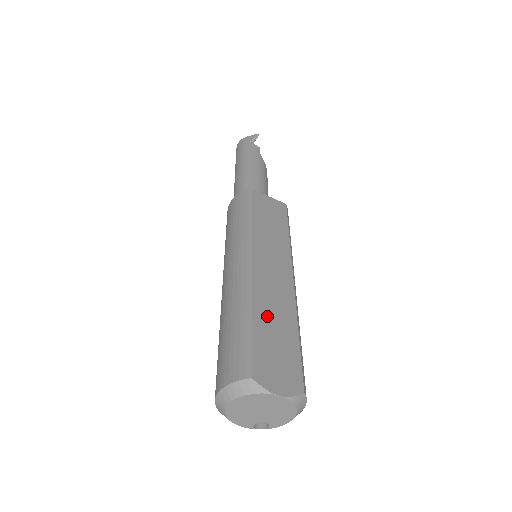
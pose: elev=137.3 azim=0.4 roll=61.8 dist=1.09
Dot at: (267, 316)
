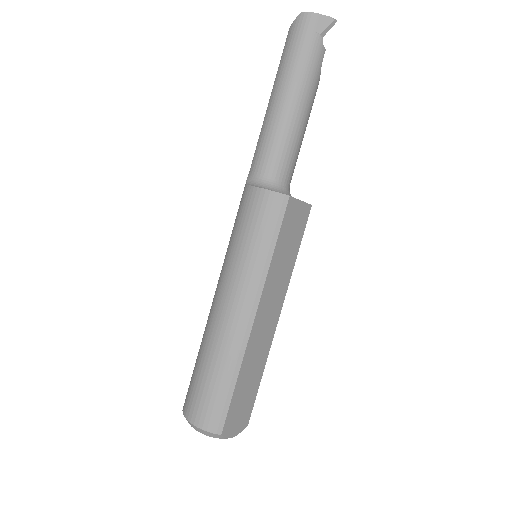
Dot at: (247, 373)
